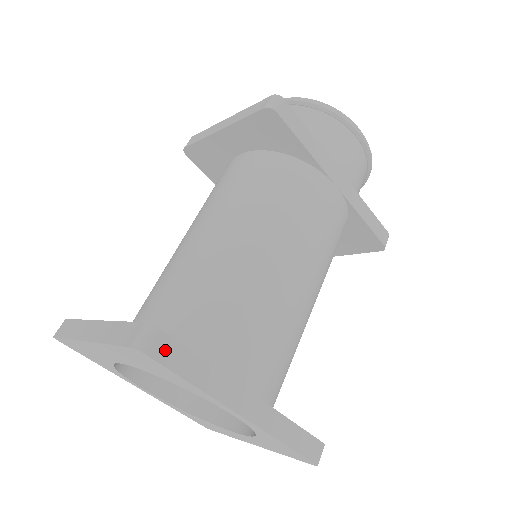
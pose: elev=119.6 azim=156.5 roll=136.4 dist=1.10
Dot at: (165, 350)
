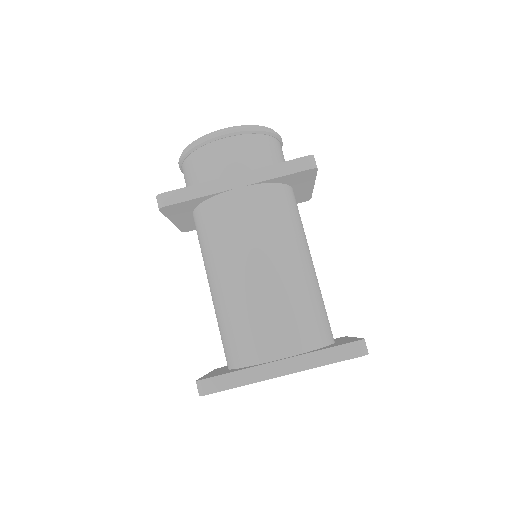
Dot at: (212, 386)
